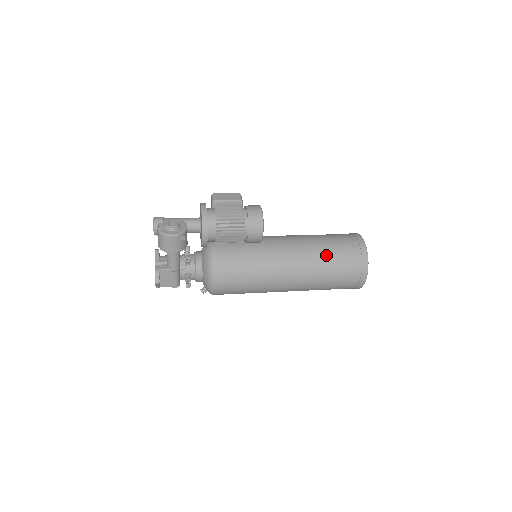
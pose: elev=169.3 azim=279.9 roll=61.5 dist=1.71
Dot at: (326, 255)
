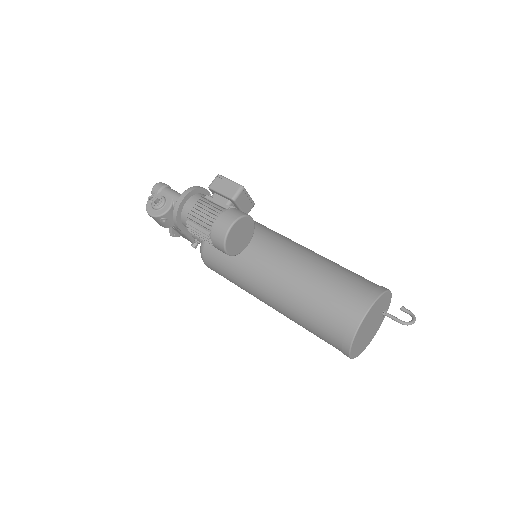
Dot at: (305, 306)
